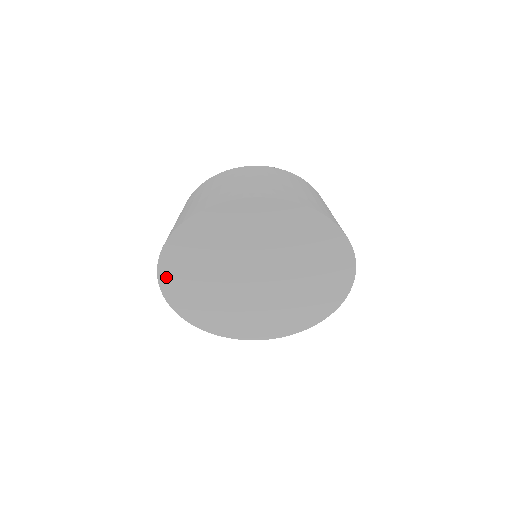
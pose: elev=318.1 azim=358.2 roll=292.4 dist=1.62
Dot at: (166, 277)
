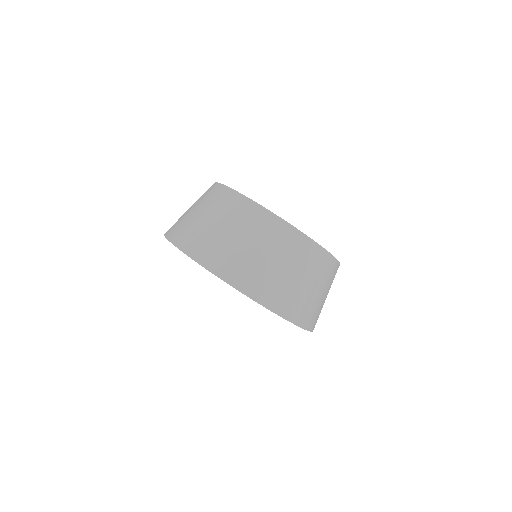
Dot at: occluded
